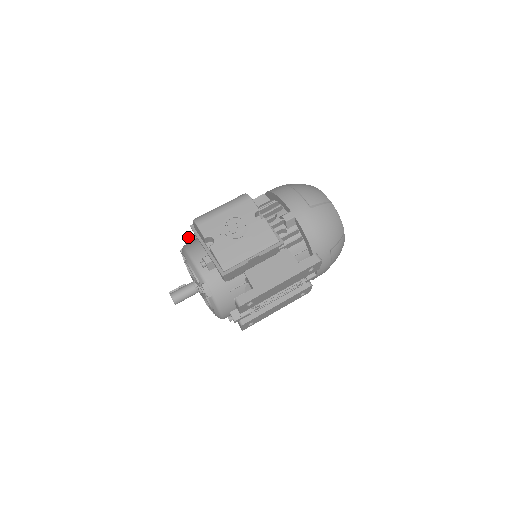
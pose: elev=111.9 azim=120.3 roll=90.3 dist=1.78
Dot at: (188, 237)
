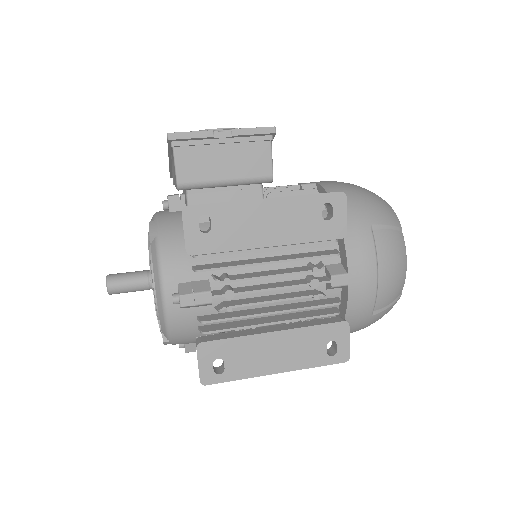
Dot at: occluded
